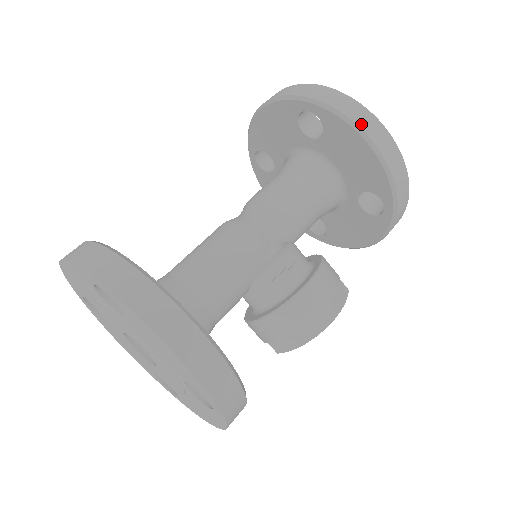
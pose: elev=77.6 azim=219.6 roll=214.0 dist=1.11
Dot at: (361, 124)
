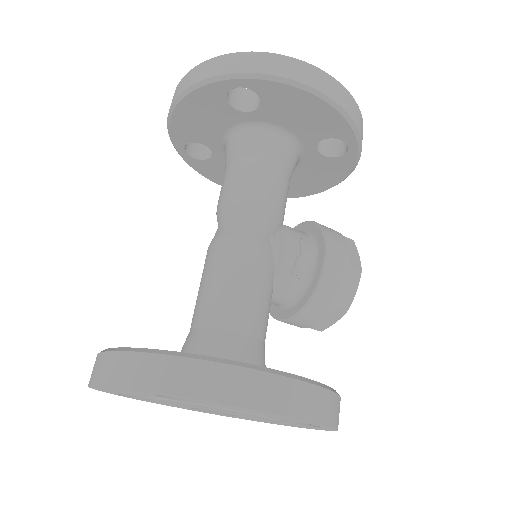
Dot at: (301, 79)
